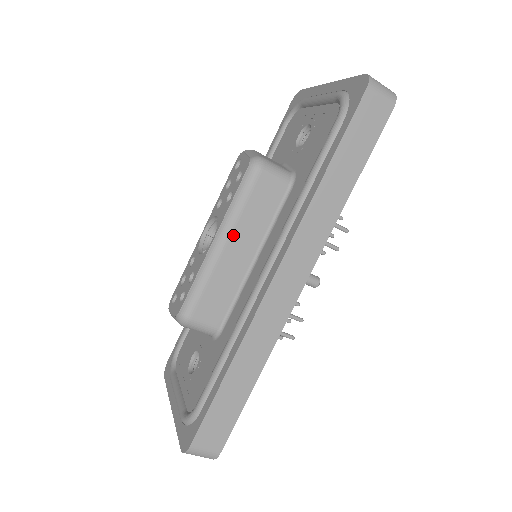
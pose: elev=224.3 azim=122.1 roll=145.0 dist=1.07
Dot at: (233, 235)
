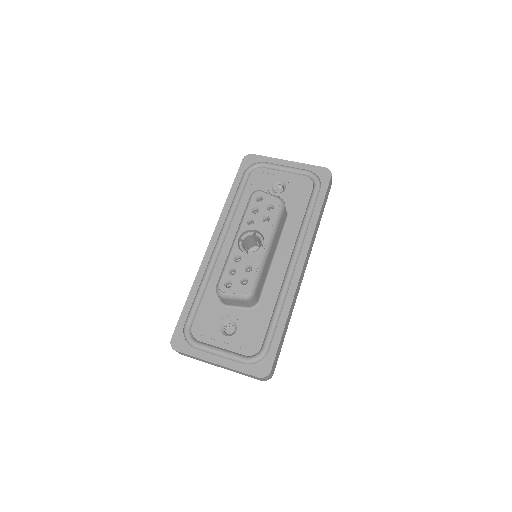
Dot at: (273, 243)
